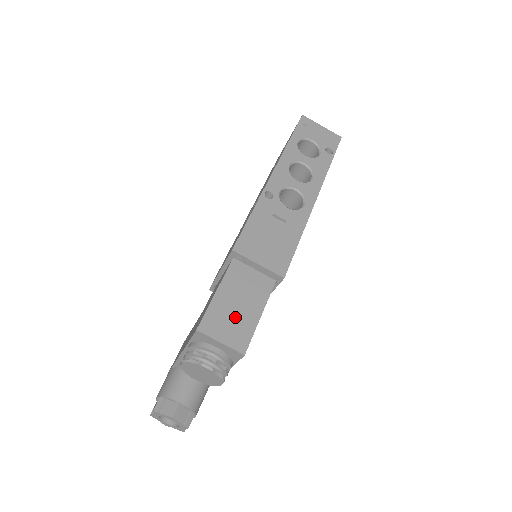
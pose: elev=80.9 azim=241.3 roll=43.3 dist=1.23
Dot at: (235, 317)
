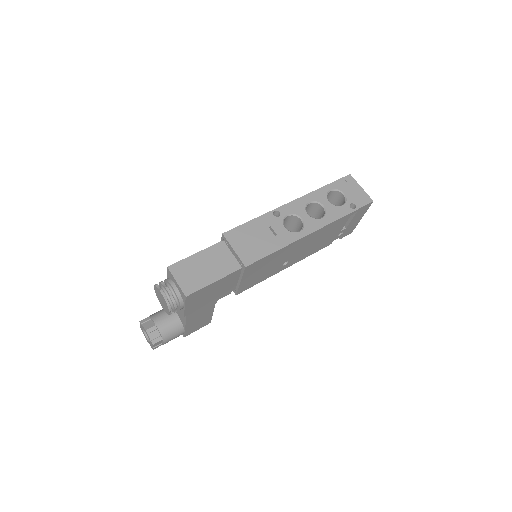
Dot at: (197, 273)
